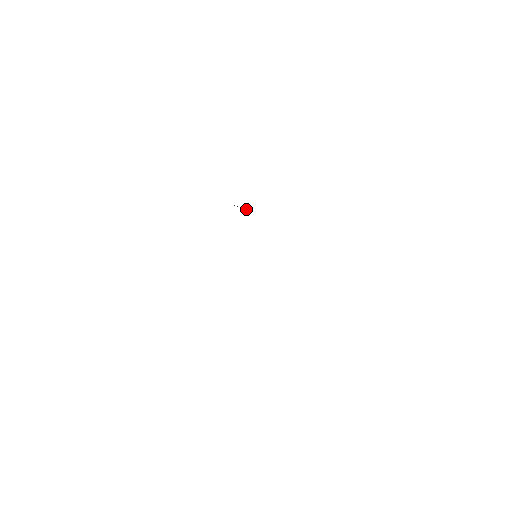
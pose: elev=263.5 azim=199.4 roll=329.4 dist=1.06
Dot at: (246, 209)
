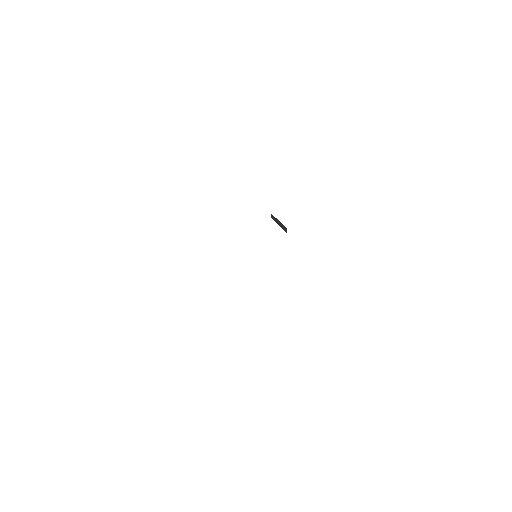
Dot at: (281, 224)
